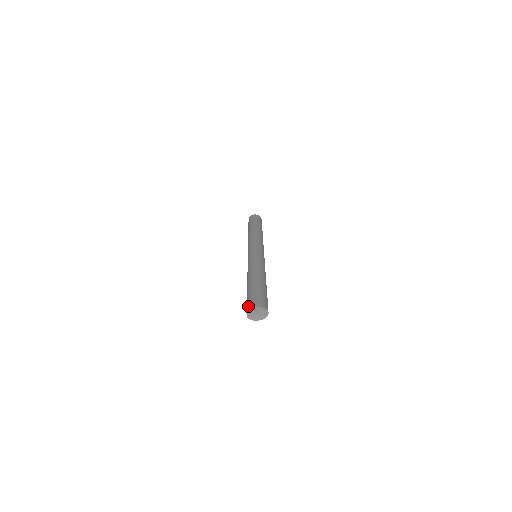
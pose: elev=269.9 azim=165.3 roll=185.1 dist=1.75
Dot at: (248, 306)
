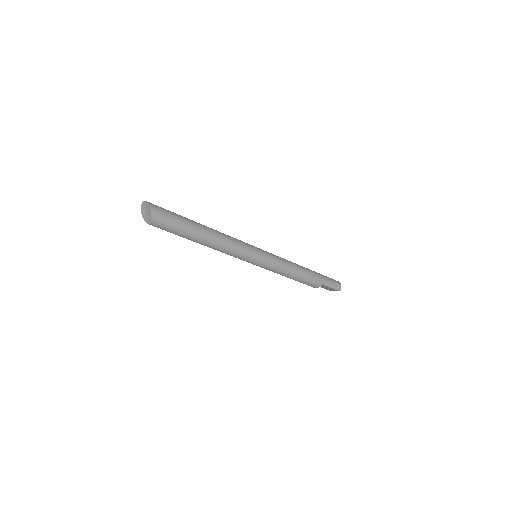
Dot at: occluded
